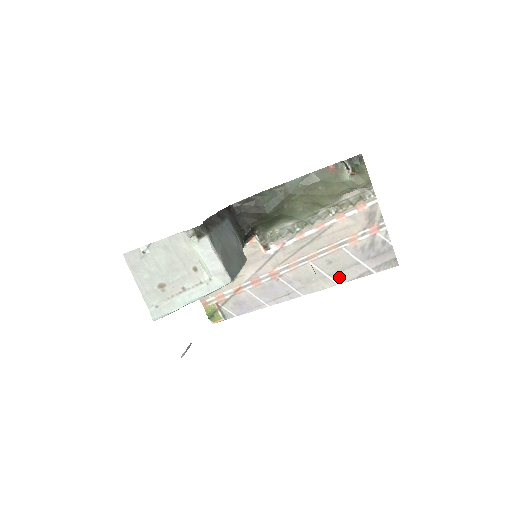
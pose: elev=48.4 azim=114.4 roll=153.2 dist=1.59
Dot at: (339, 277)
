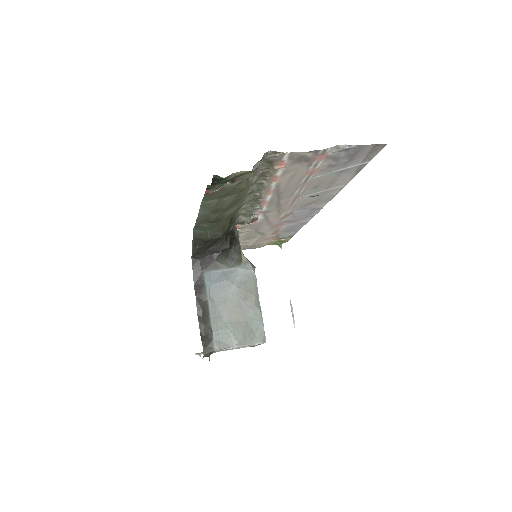
Dot at: (339, 184)
